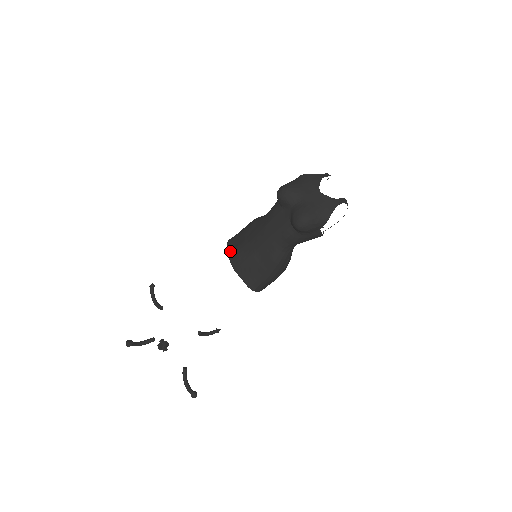
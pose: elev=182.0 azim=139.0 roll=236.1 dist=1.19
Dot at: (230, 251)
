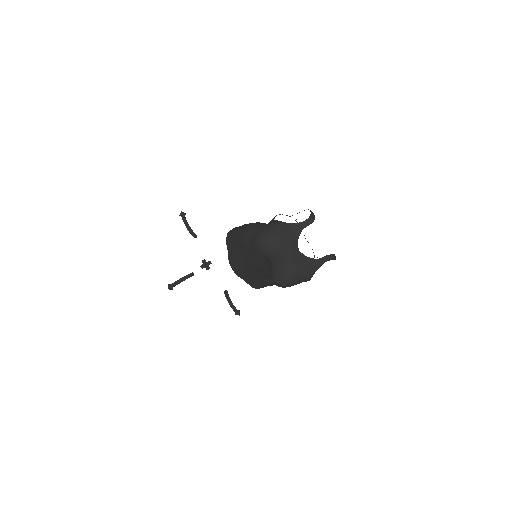
Dot at: (229, 253)
